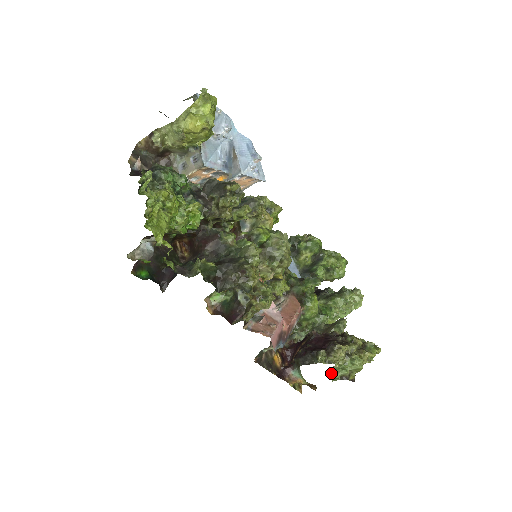
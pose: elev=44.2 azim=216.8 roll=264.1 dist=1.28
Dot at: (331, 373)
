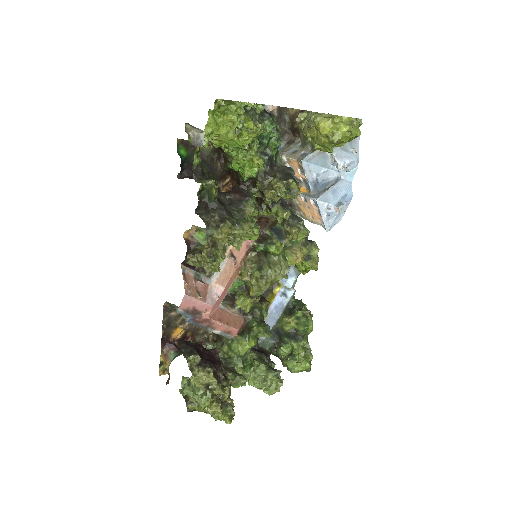
Dot at: (185, 383)
